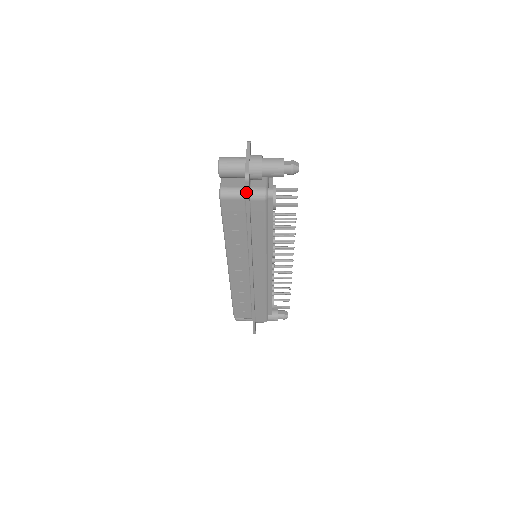
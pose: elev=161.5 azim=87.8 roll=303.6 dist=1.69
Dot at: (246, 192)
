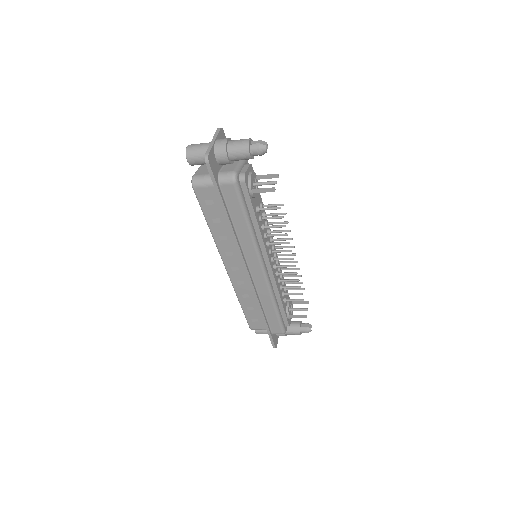
Dot at: (211, 175)
